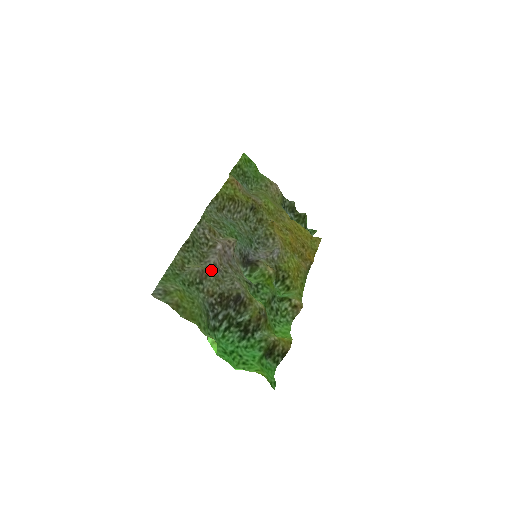
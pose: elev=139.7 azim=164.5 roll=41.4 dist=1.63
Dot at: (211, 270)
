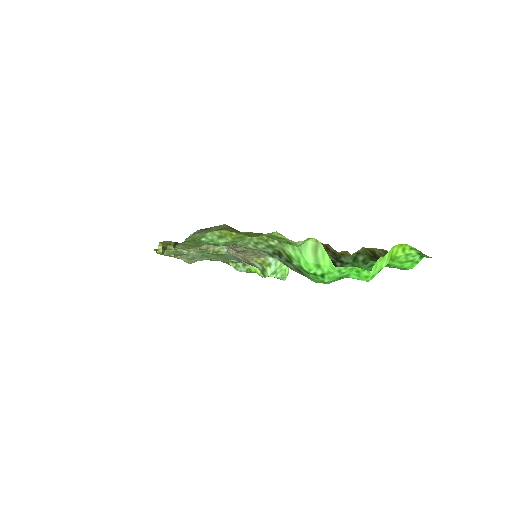
Dot at: occluded
